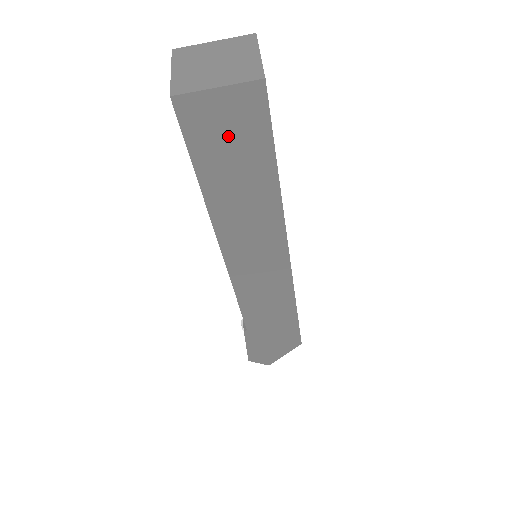
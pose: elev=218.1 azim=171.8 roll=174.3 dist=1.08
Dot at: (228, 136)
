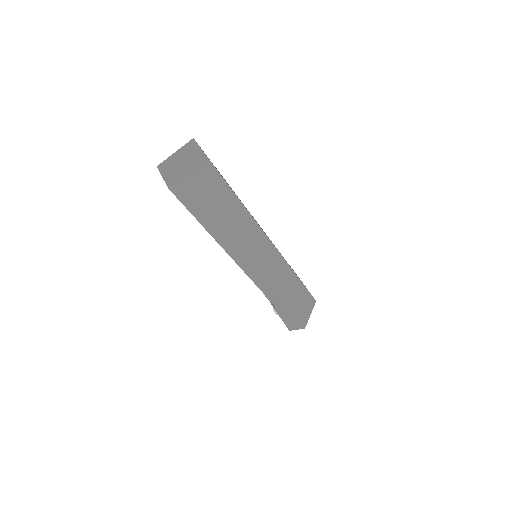
Dot at: (204, 193)
